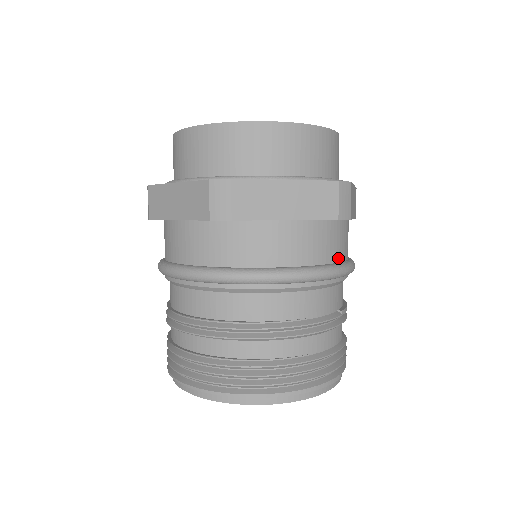
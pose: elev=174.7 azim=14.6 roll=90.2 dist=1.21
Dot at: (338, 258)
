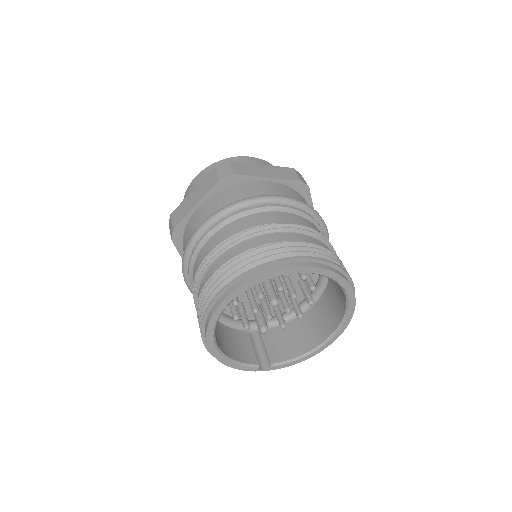
Dot at: occluded
